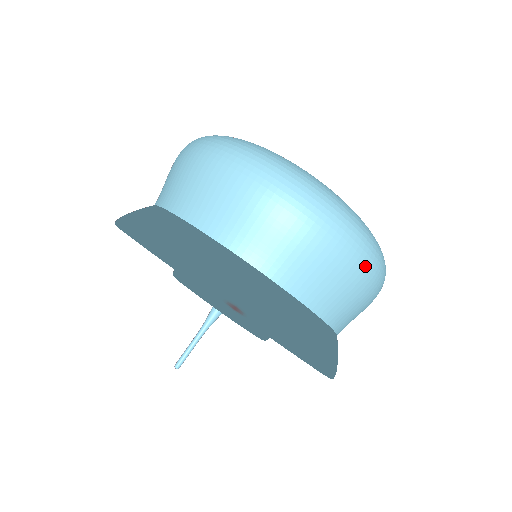
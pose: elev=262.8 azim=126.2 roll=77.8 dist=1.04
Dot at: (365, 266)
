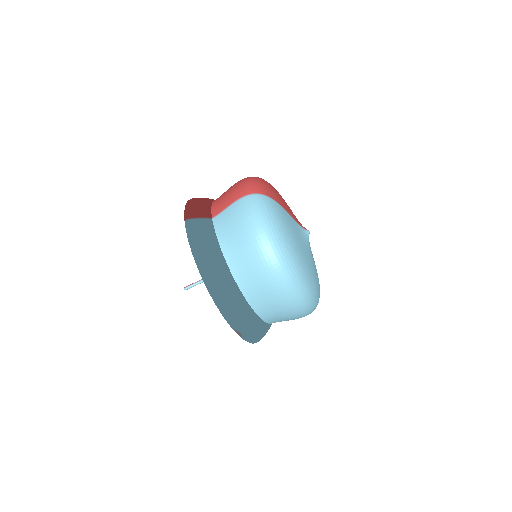
Dot at: occluded
